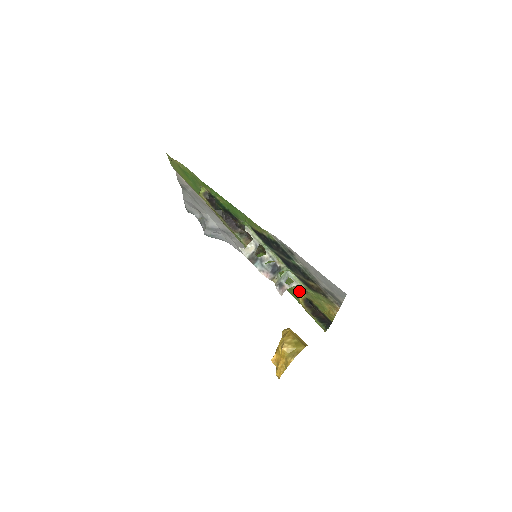
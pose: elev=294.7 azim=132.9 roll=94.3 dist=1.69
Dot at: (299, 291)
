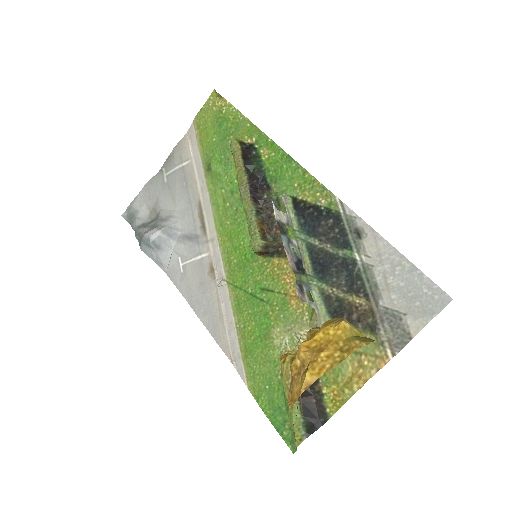
Dot at: (287, 346)
